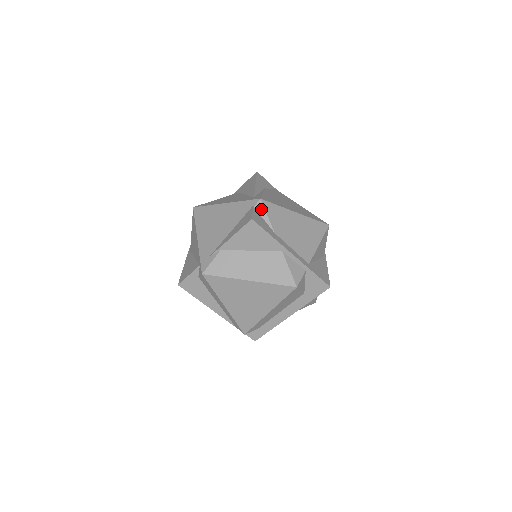
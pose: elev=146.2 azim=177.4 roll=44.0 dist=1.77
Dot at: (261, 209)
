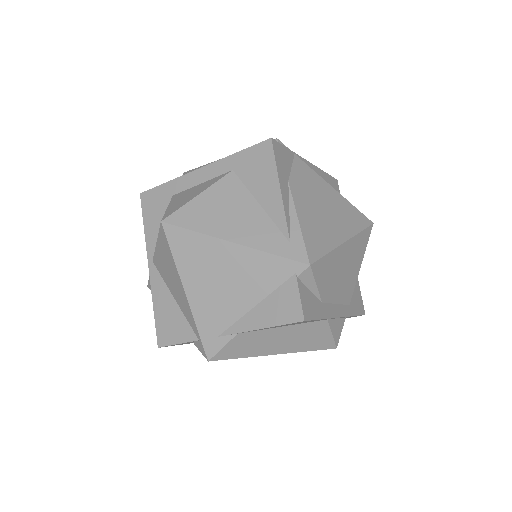
Dot at: (308, 278)
